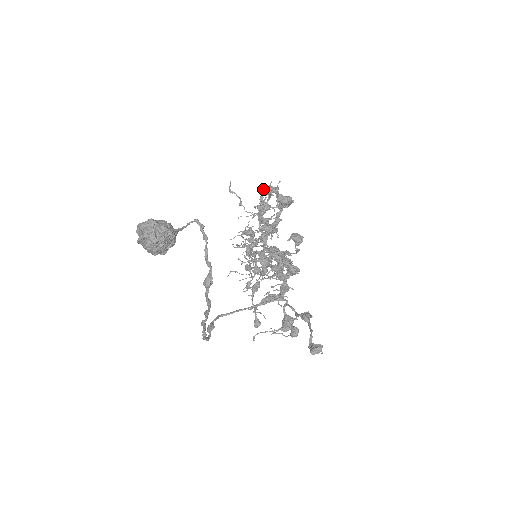
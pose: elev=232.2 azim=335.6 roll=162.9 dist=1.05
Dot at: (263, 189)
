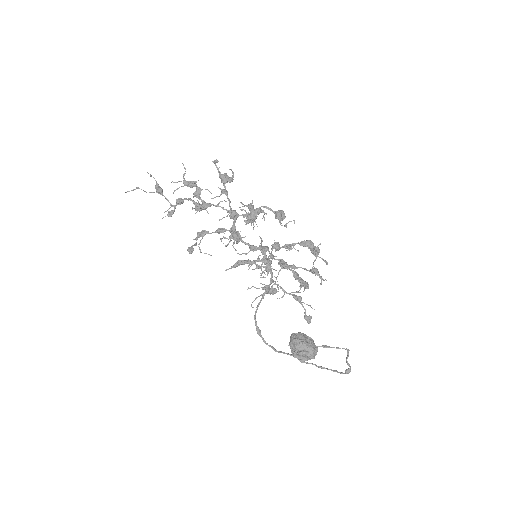
Dot at: (279, 218)
